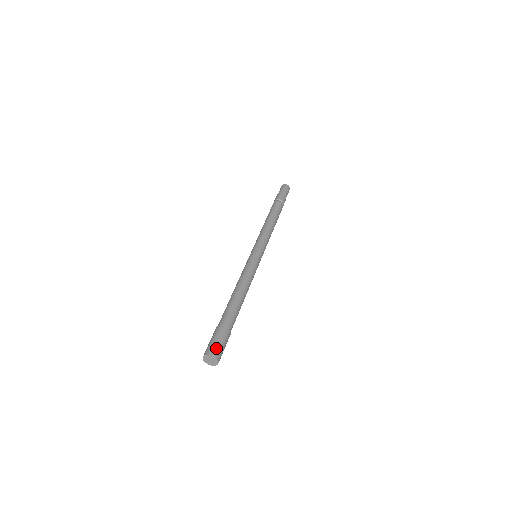
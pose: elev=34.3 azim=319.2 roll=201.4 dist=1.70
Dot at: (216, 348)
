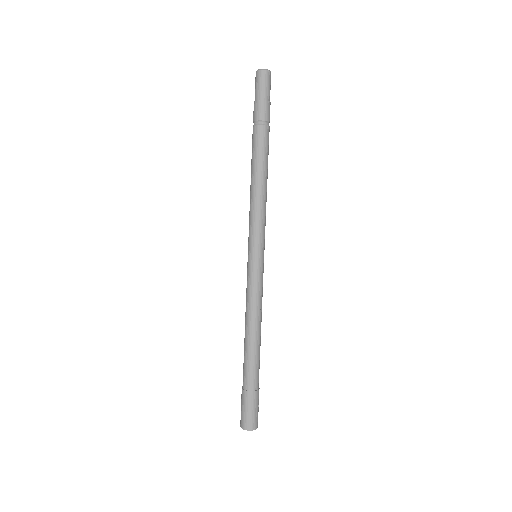
Dot at: (257, 419)
